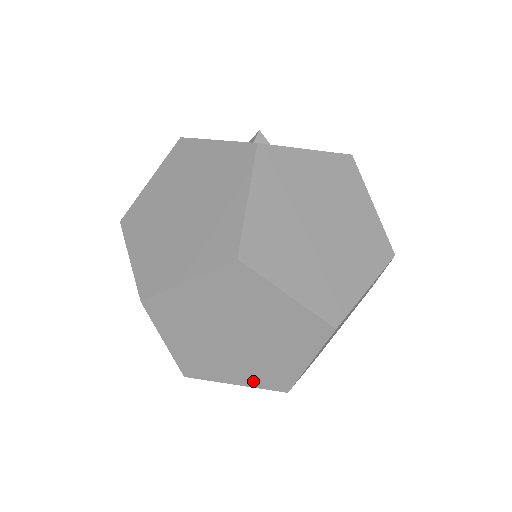
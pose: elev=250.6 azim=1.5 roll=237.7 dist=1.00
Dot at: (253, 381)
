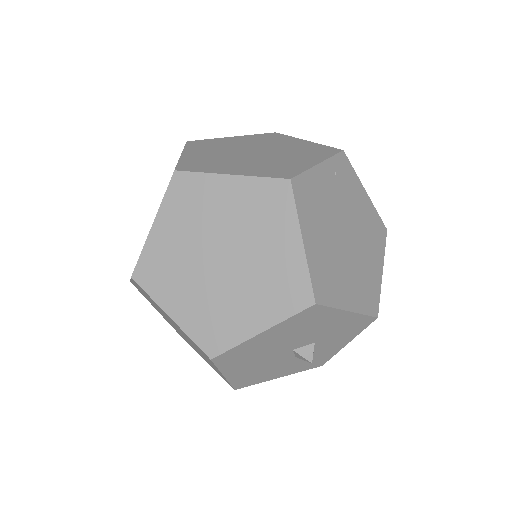
Dot at: (273, 312)
